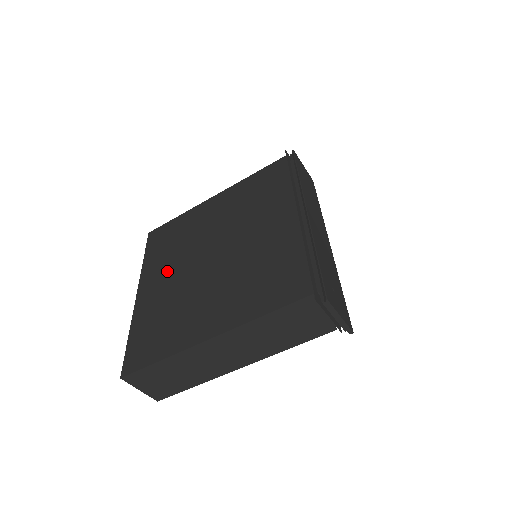
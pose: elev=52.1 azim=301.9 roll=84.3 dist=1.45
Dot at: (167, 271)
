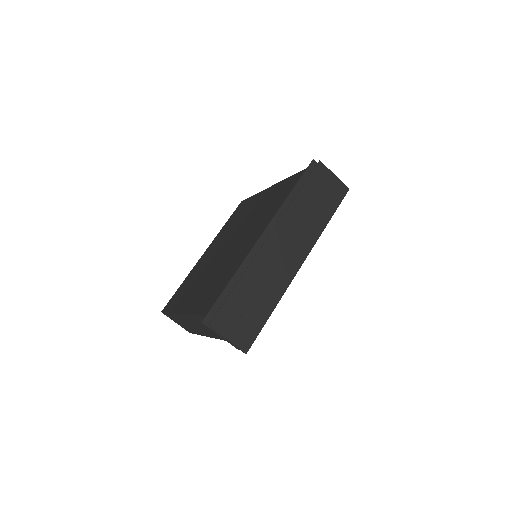
Dot at: (217, 244)
